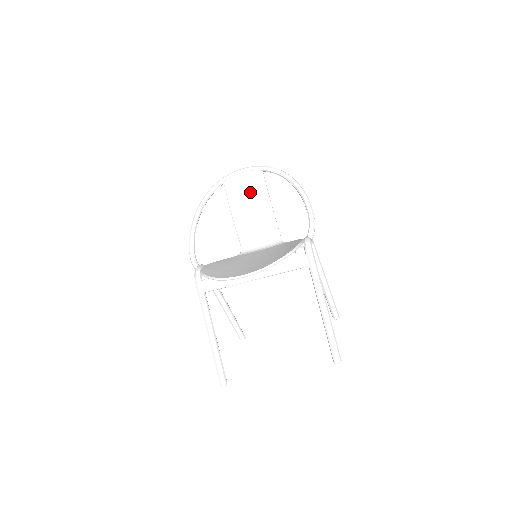
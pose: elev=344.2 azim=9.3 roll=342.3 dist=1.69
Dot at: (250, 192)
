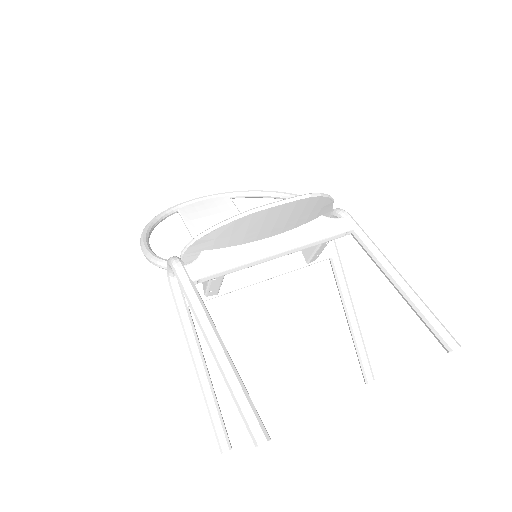
Dot at: (217, 216)
